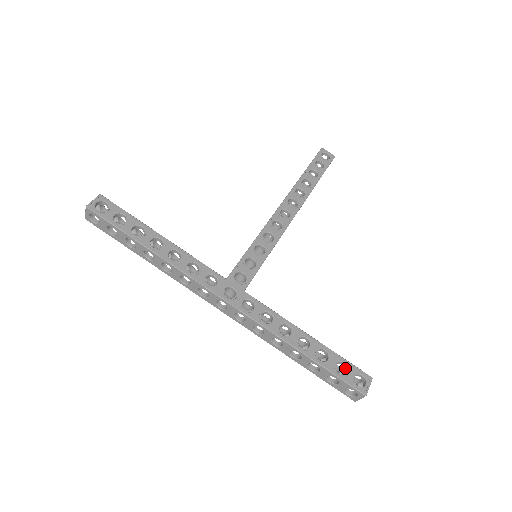
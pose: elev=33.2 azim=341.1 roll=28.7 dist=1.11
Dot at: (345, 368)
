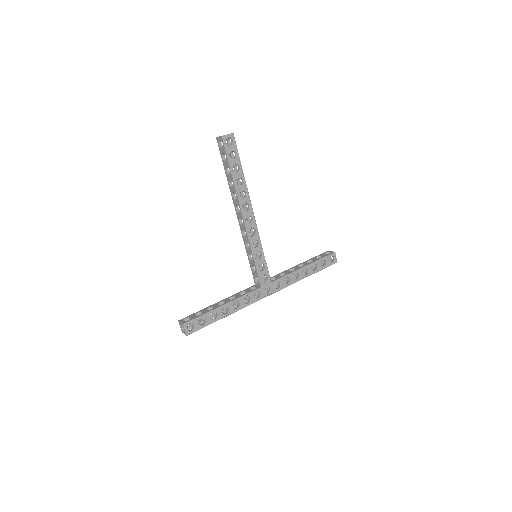
Dot at: (324, 260)
